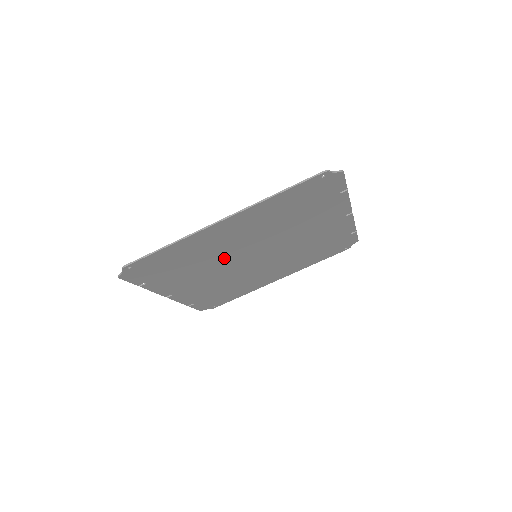
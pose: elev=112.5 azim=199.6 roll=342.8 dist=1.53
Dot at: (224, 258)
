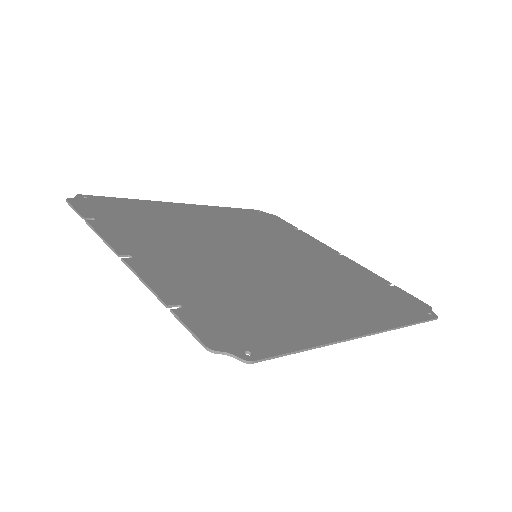
Dot at: (257, 277)
